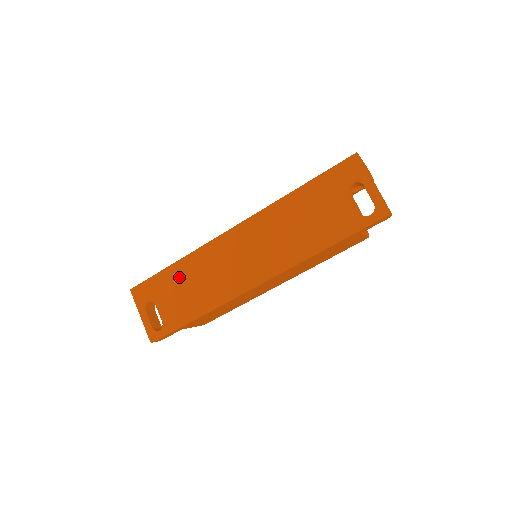
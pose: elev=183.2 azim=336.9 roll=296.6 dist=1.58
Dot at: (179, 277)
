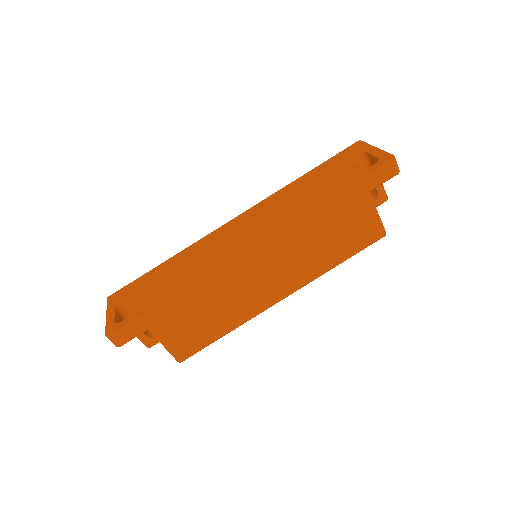
Dot at: (165, 270)
